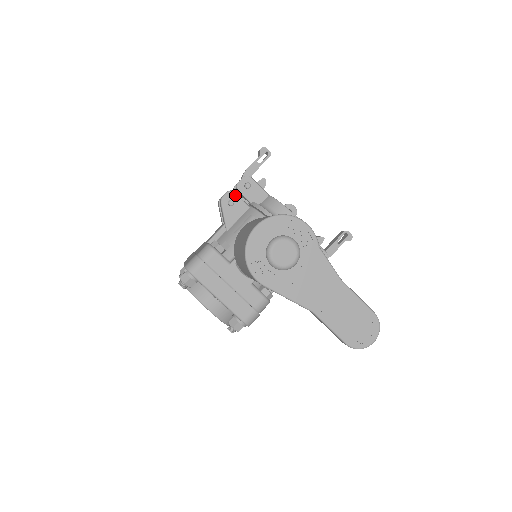
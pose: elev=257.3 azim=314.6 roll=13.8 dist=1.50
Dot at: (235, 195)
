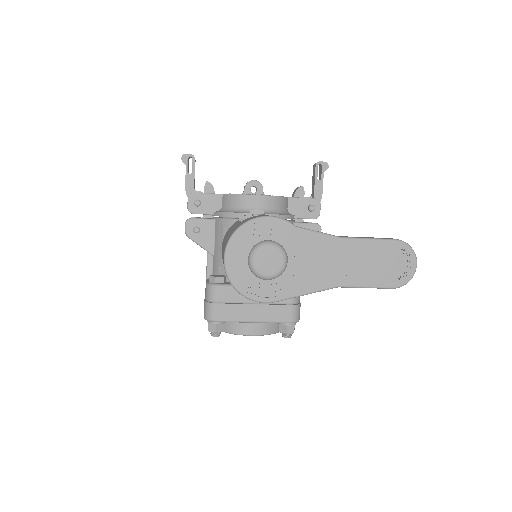
Dot at: (194, 220)
